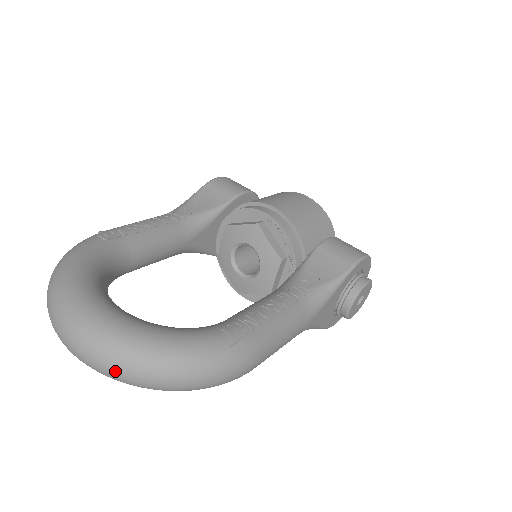
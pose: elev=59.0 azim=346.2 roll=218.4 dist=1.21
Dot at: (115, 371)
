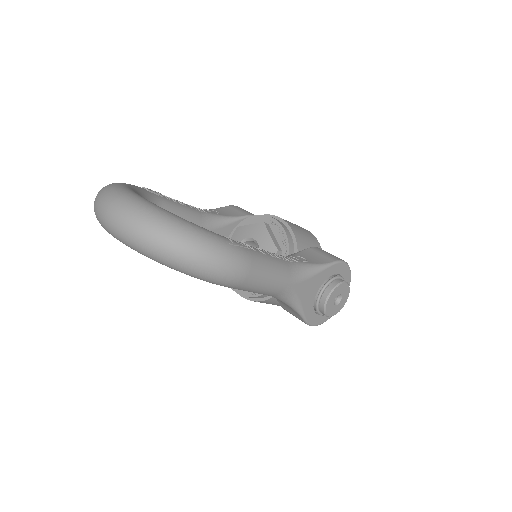
Dot at: (139, 230)
